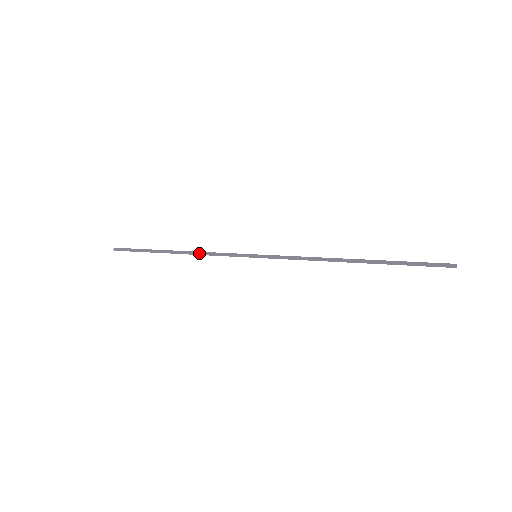
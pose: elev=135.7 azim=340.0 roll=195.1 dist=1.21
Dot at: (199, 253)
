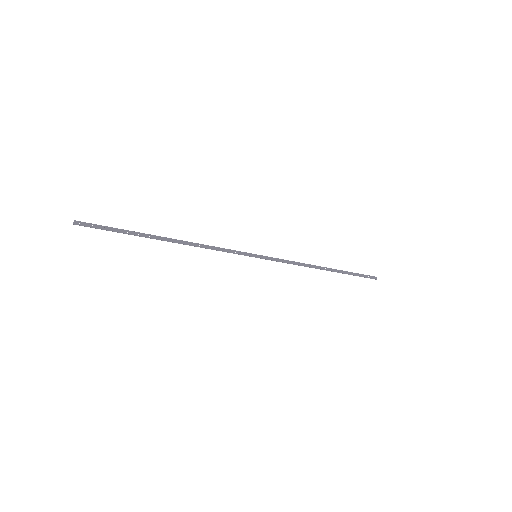
Dot at: (200, 246)
